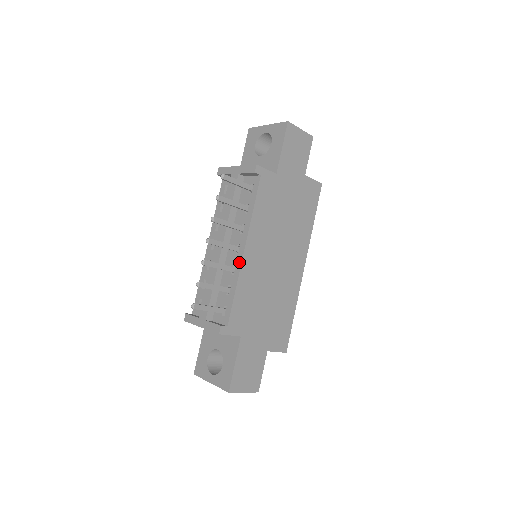
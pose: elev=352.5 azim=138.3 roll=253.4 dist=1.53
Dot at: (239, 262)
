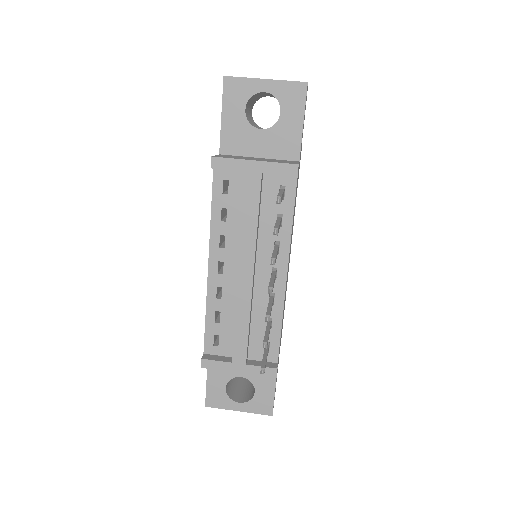
Dot at: (281, 290)
